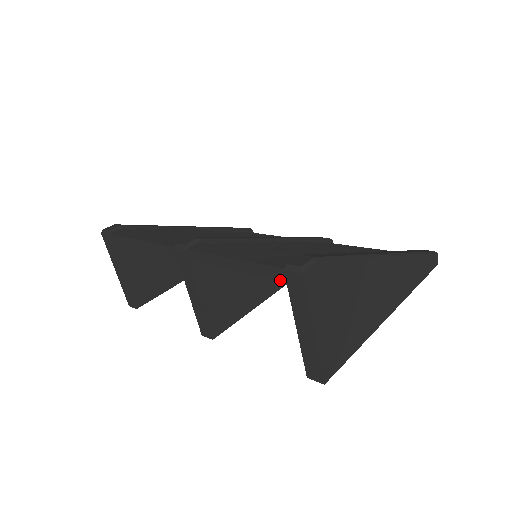
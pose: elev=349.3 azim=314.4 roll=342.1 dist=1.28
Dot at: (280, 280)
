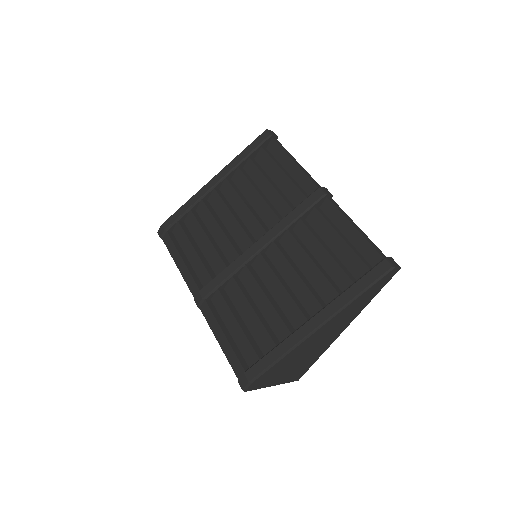
Dot at: occluded
